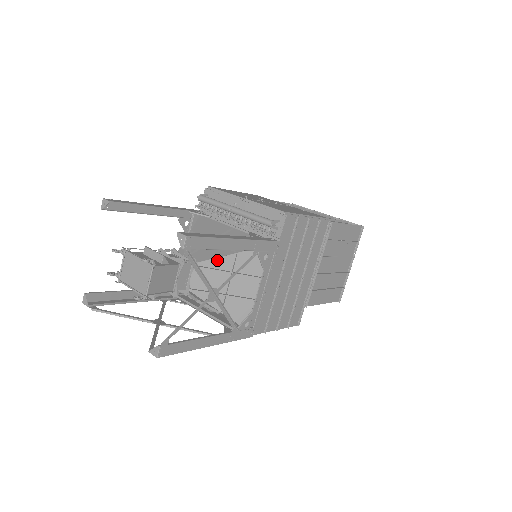
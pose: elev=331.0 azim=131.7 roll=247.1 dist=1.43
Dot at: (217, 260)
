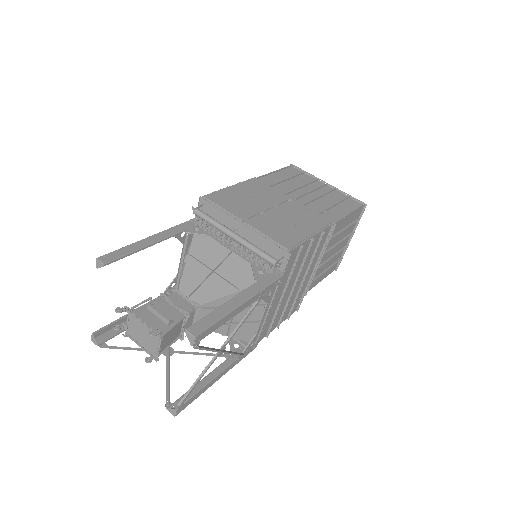
Dot at: (221, 300)
